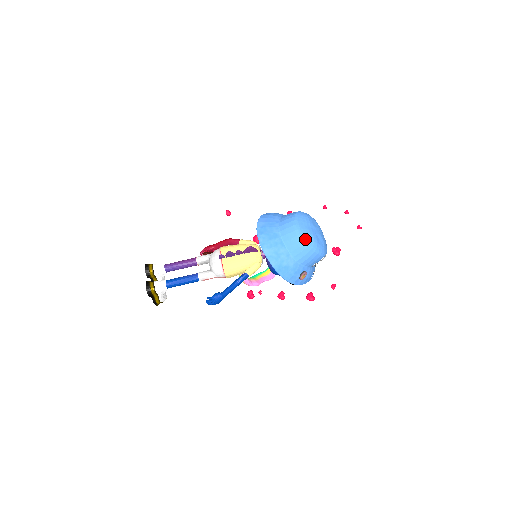
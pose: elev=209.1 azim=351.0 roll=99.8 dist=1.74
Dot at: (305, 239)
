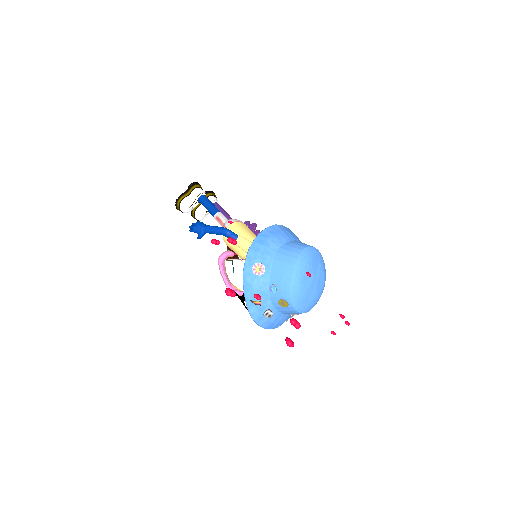
Dot at: (306, 251)
